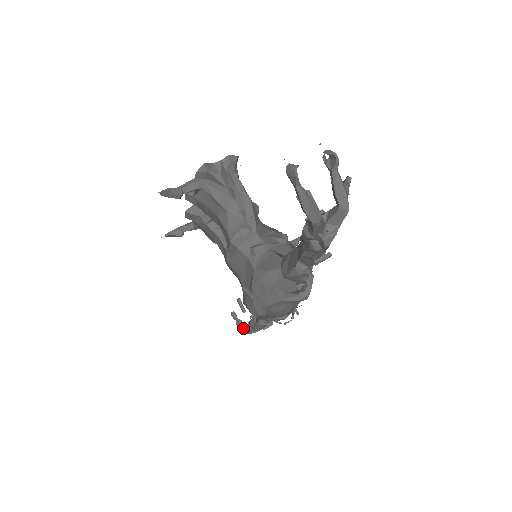
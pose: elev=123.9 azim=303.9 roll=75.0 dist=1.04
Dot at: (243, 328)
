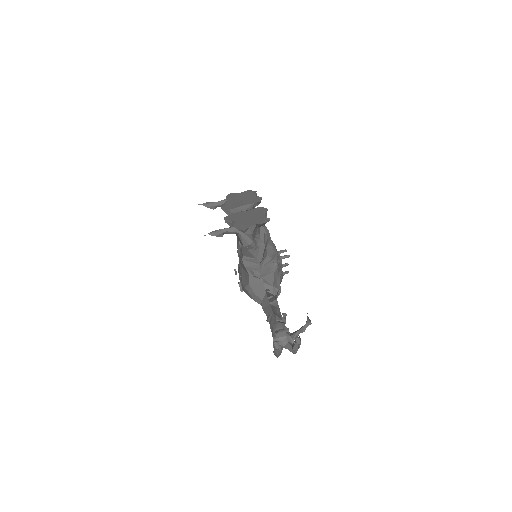
Dot at: occluded
